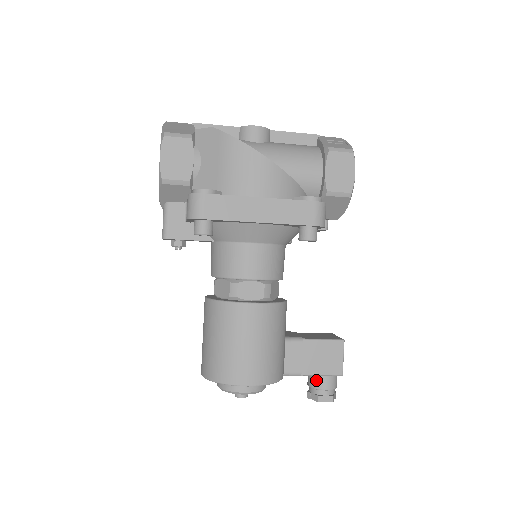
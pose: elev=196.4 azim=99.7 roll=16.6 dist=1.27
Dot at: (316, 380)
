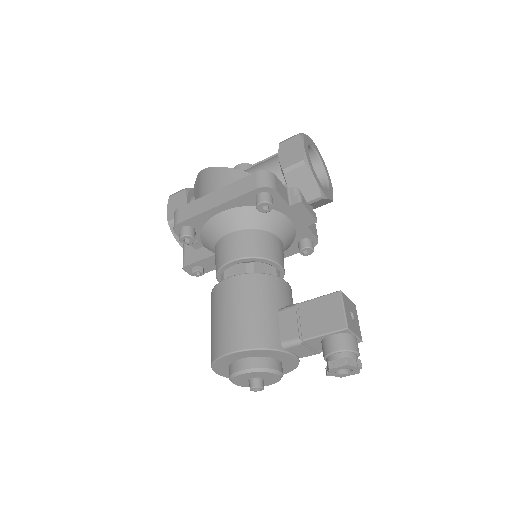
Dot at: (324, 346)
